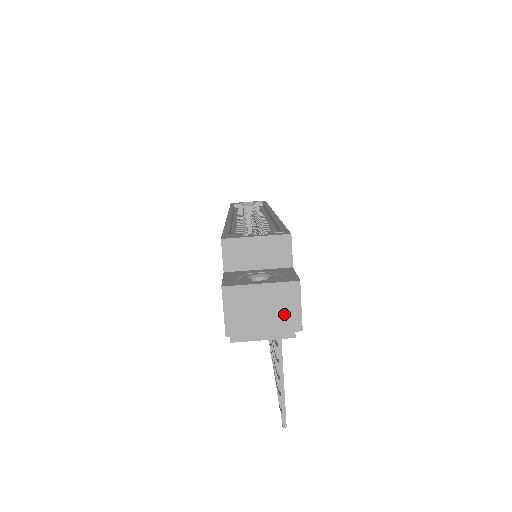
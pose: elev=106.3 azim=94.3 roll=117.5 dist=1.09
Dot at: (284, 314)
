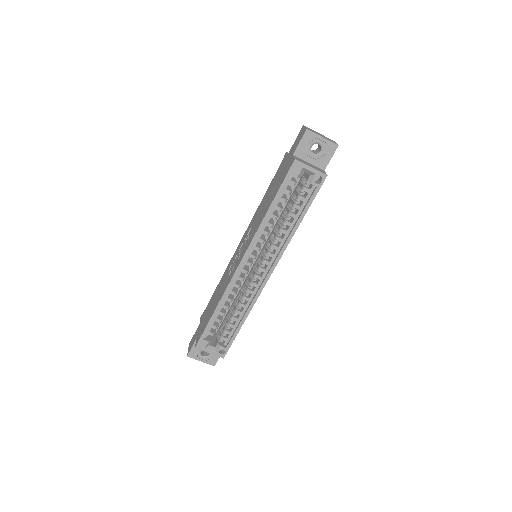
Dot at: occluded
